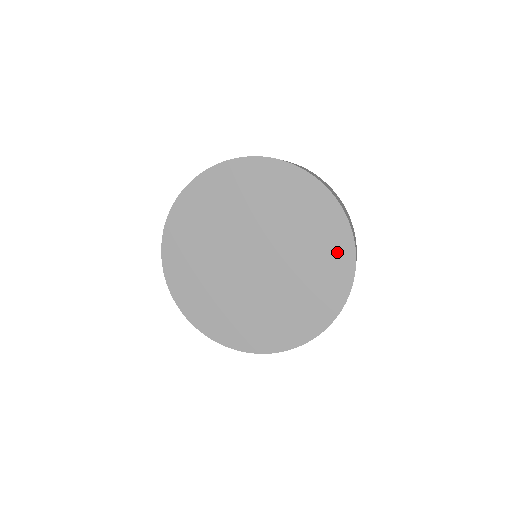
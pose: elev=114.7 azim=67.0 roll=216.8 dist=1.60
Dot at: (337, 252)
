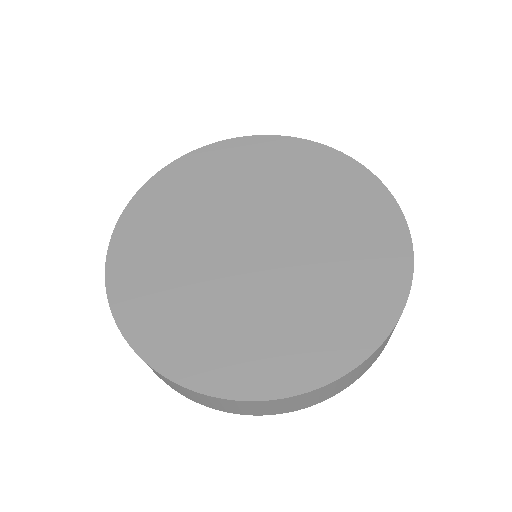
Dot at: (344, 177)
